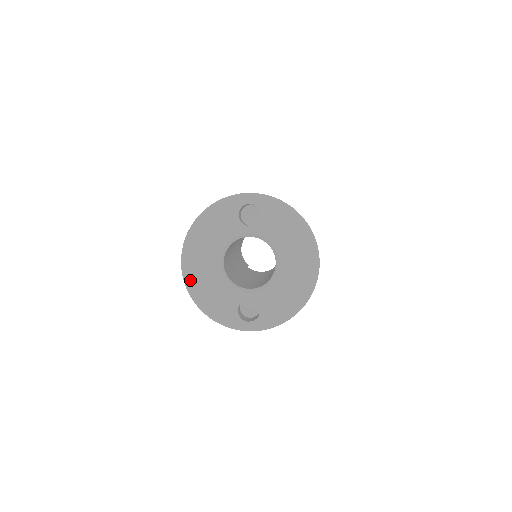
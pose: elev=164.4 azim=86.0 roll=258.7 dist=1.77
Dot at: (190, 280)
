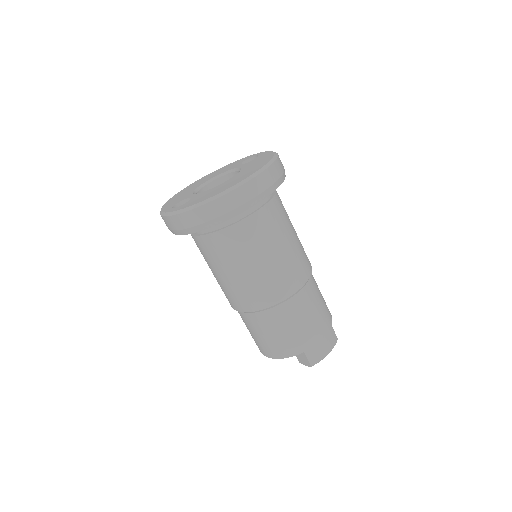
Dot at: (180, 192)
